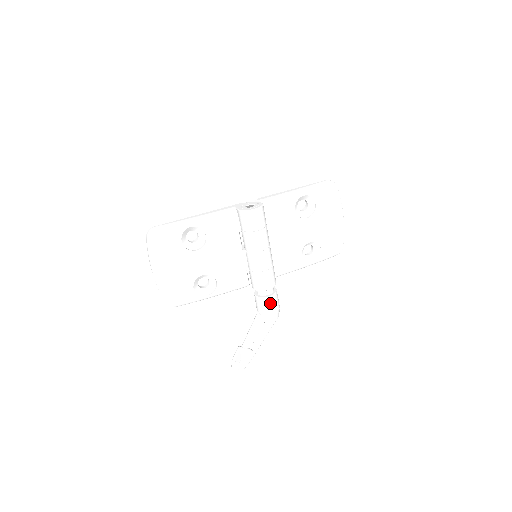
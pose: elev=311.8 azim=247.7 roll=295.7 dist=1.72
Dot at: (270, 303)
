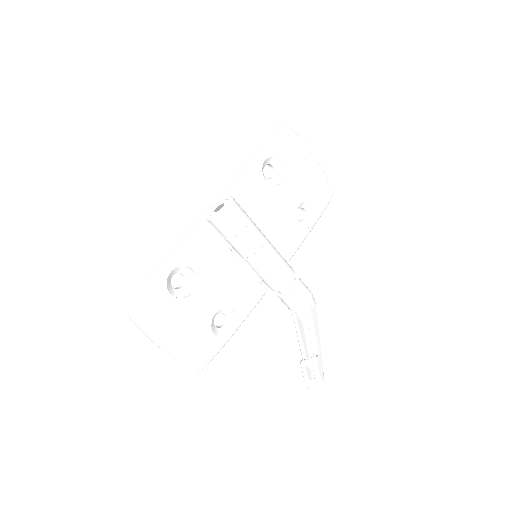
Dot at: (301, 295)
